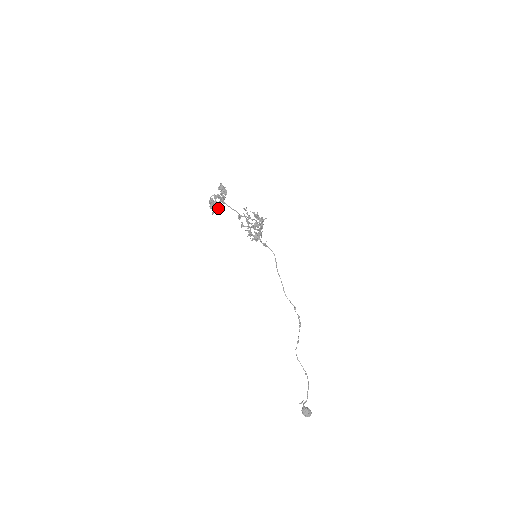
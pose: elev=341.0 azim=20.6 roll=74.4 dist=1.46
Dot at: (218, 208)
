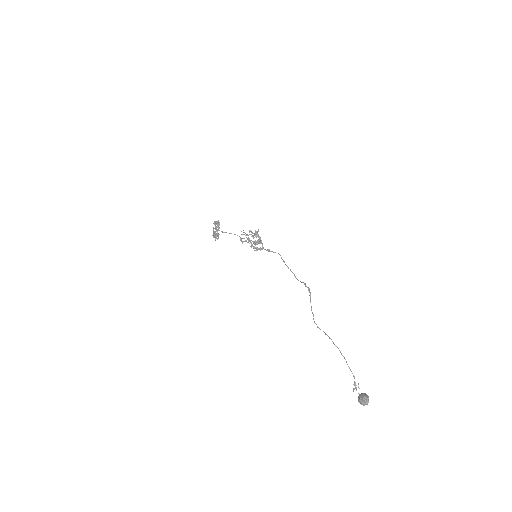
Dot at: (216, 234)
